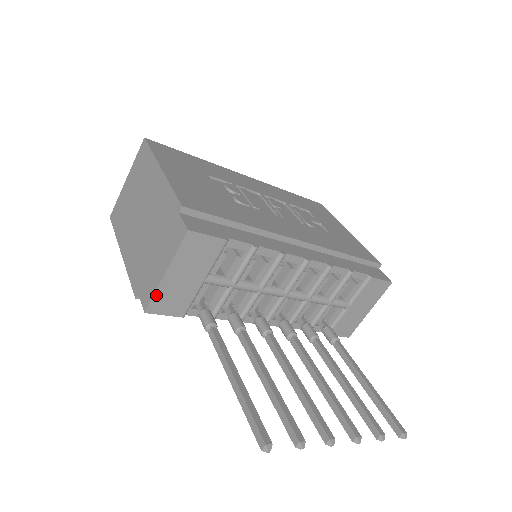
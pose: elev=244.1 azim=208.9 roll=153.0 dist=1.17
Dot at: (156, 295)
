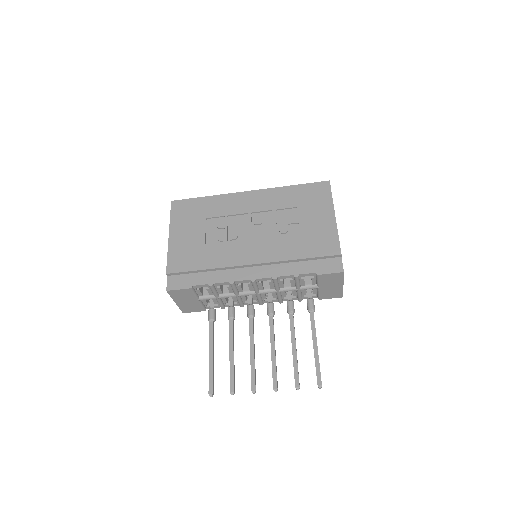
Dot at: (181, 308)
